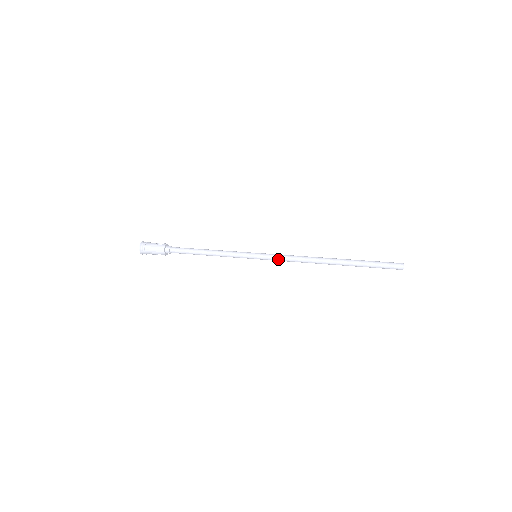
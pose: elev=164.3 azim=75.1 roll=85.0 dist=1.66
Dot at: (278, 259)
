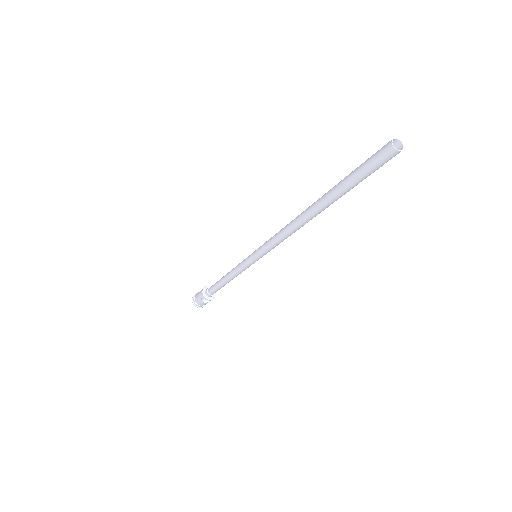
Dot at: (267, 244)
